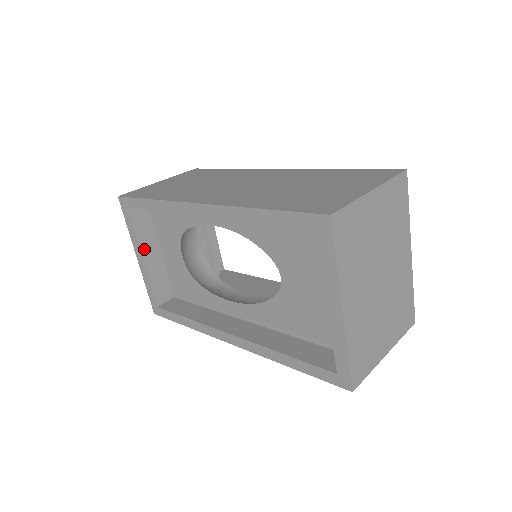
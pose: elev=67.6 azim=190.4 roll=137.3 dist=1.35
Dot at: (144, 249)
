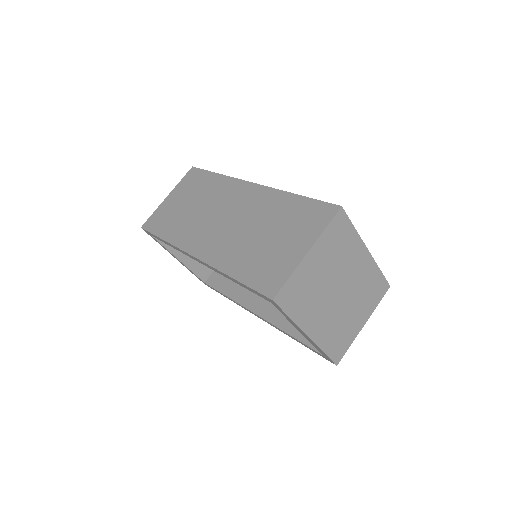
Dot at: (177, 253)
